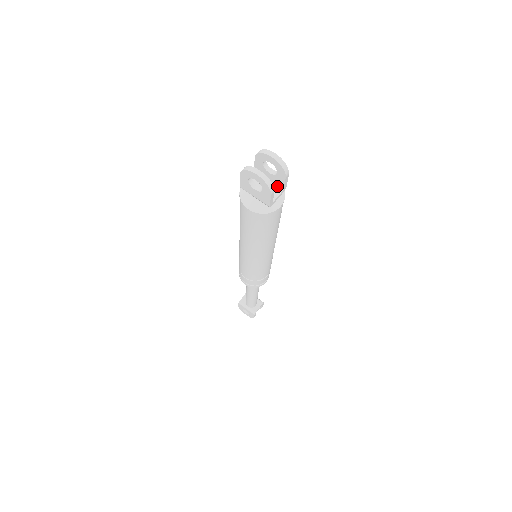
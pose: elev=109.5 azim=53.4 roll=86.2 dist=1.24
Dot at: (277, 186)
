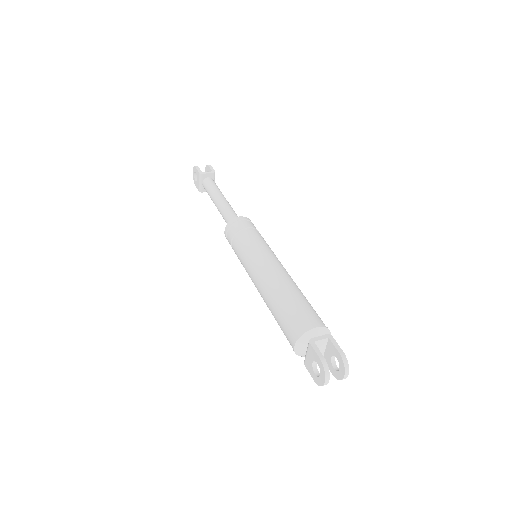
Dot at: (323, 355)
